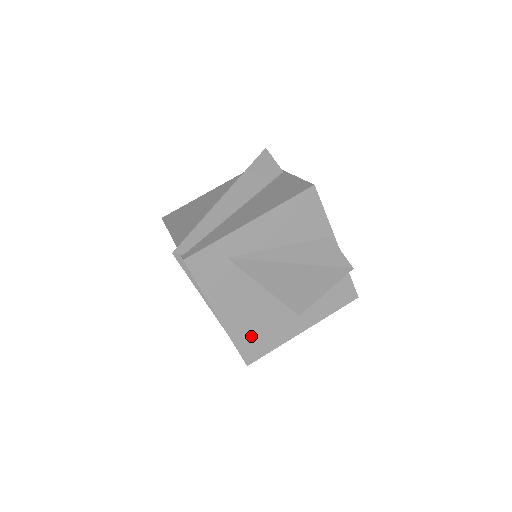
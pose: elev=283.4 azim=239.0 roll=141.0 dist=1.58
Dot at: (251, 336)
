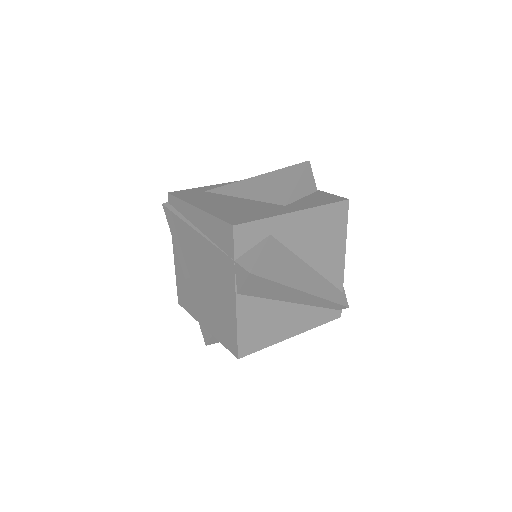
Dot at: (234, 214)
